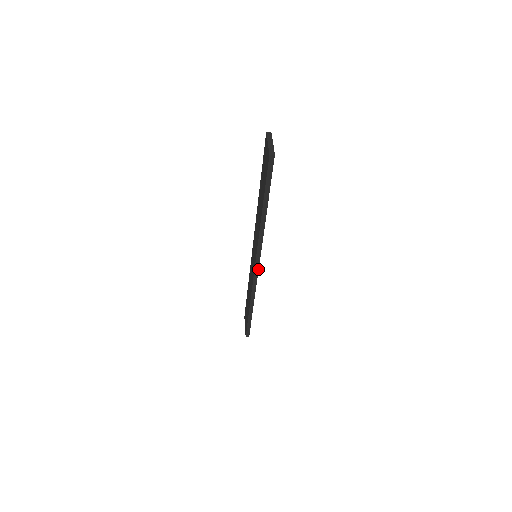
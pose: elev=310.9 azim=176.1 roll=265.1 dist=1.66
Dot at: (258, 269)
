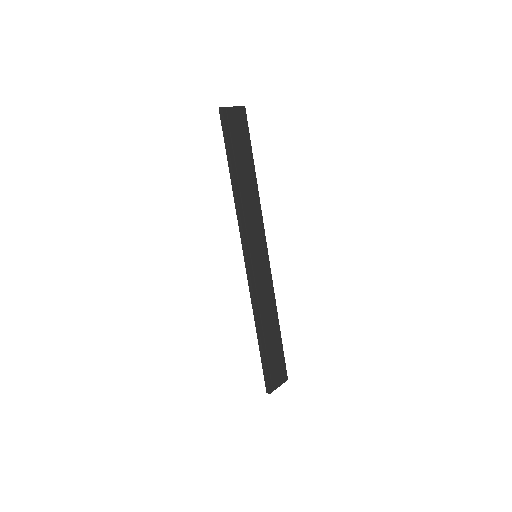
Dot at: (248, 264)
